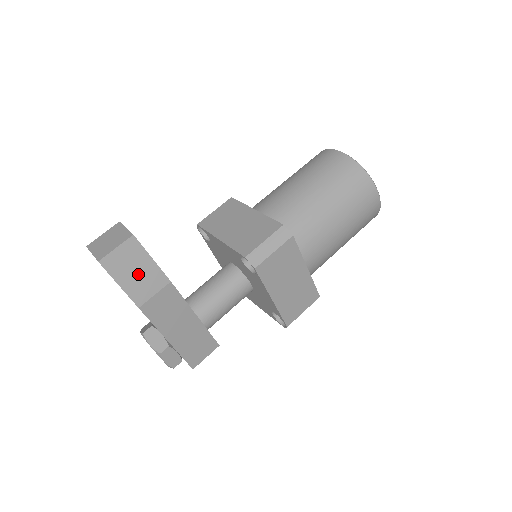
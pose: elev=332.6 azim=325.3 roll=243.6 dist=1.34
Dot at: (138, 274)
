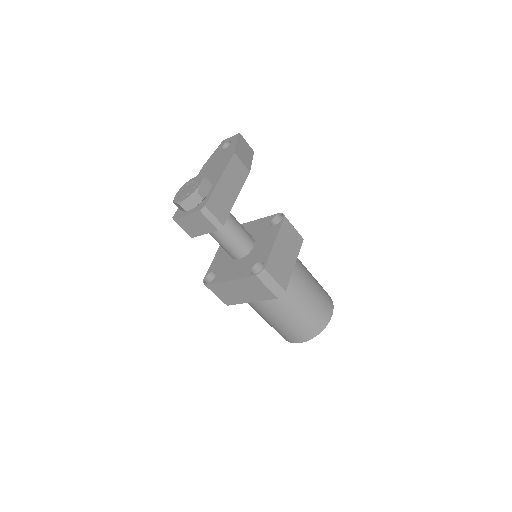
Dot at: (244, 153)
